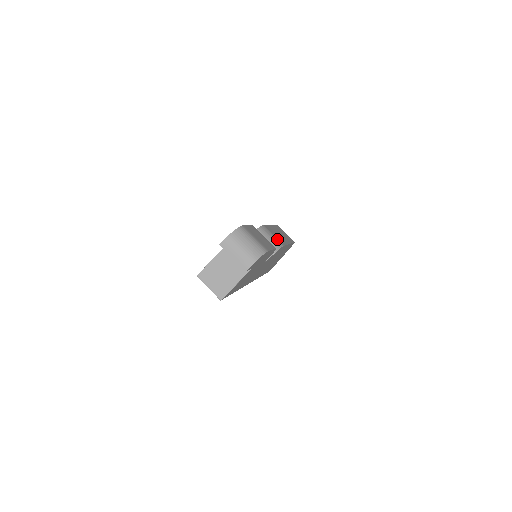
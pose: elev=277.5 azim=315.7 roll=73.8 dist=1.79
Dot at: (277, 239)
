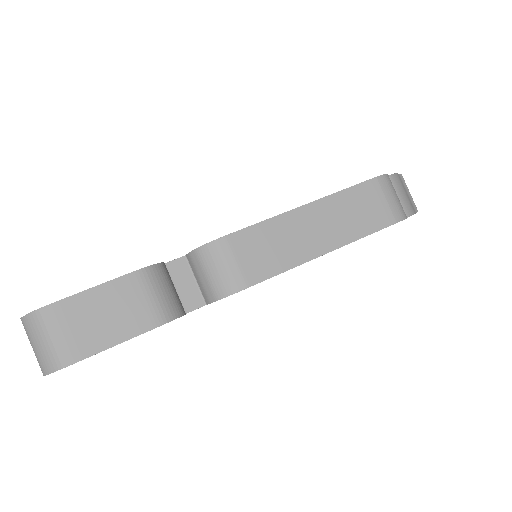
Dot at: (240, 271)
